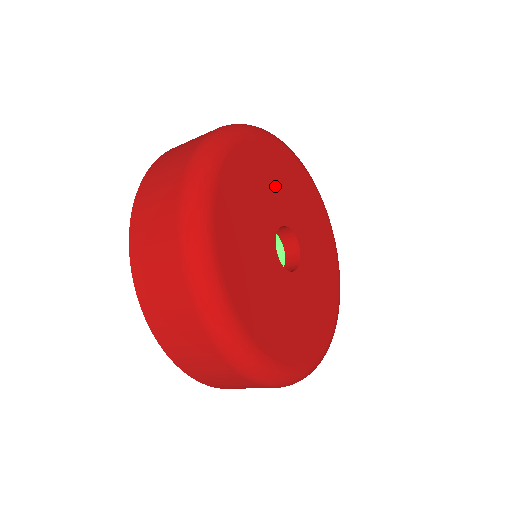
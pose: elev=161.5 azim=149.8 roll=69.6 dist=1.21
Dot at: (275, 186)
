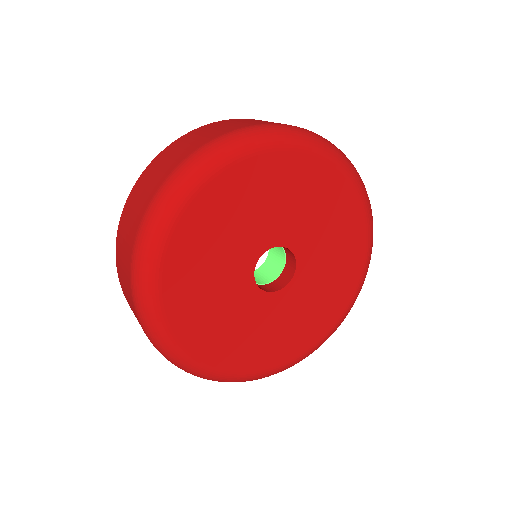
Dot at: (295, 205)
